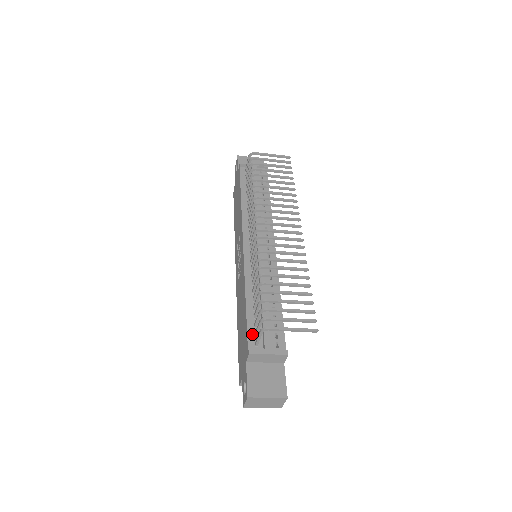
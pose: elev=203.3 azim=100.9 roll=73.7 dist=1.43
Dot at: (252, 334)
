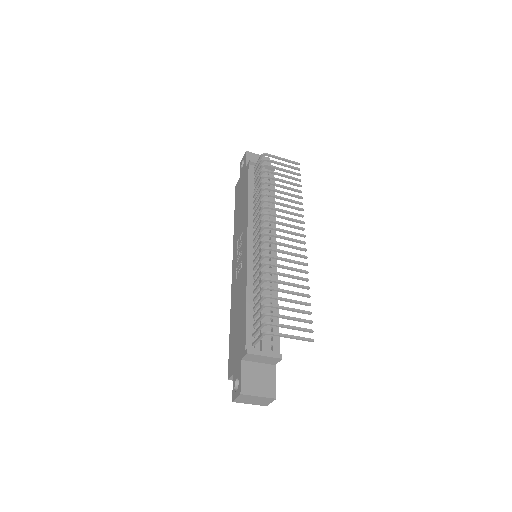
Dot at: (250, 334)
